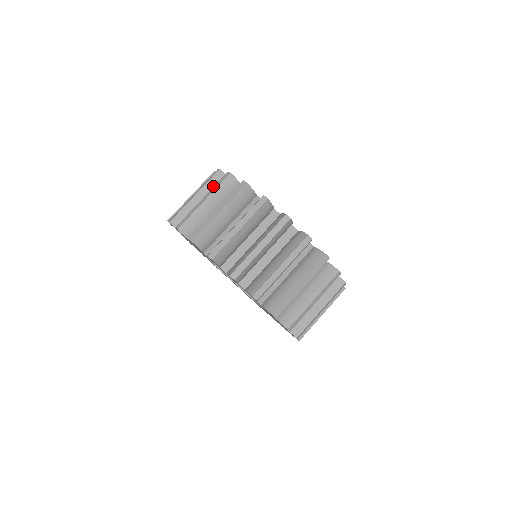
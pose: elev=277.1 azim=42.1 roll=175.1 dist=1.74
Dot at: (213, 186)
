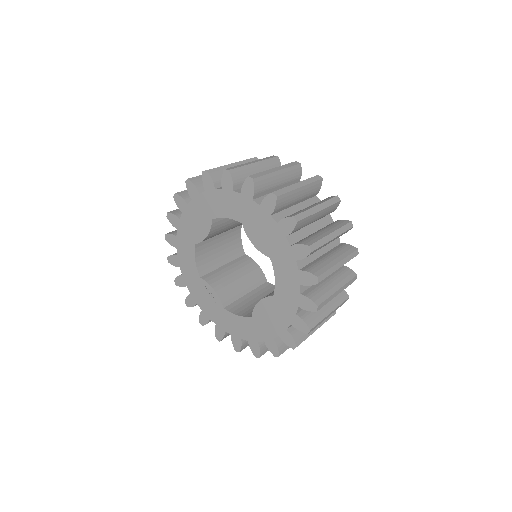
Dot at: occluded
